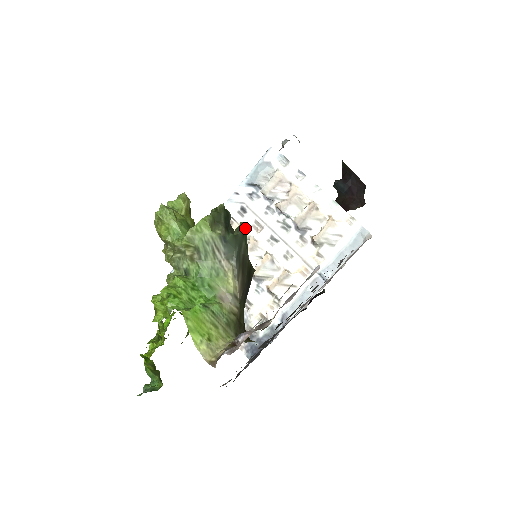
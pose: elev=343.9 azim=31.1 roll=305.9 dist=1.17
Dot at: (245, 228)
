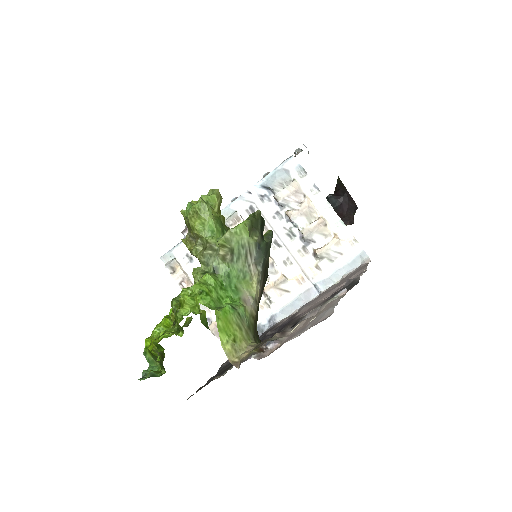
Dot at: (272, 236)
